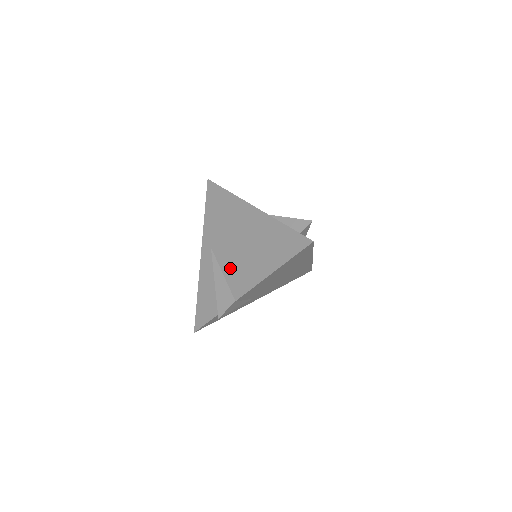
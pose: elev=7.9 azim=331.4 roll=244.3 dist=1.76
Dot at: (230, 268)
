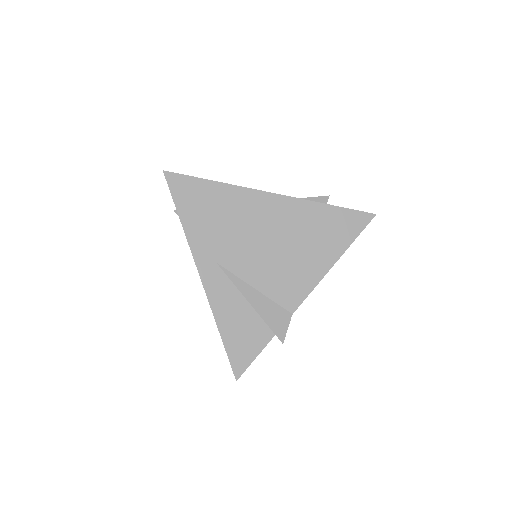
Dot at: (266, 278)
